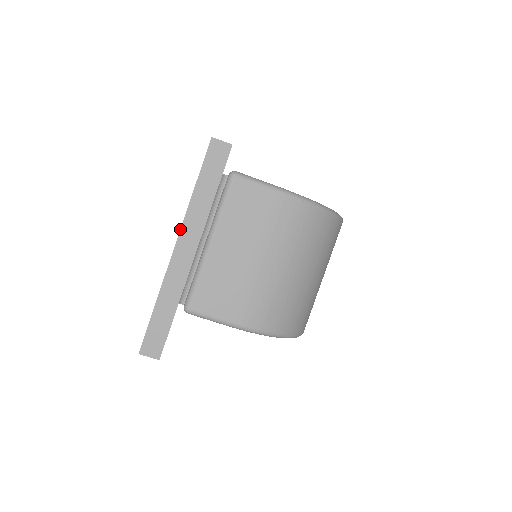
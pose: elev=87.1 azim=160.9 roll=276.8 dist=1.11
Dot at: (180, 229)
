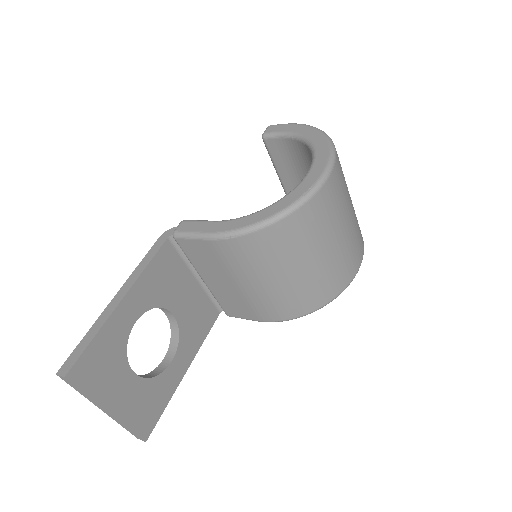
Dot at: (94, 404)
